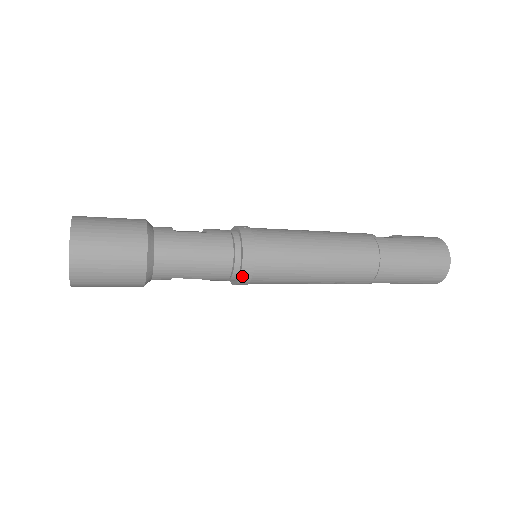
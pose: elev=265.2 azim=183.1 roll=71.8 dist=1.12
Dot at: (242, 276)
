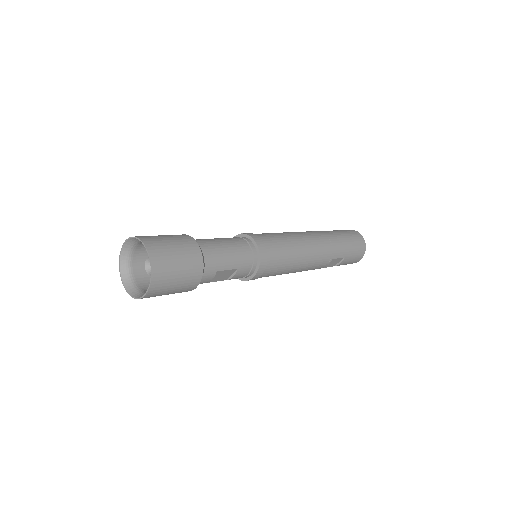
Dot at: (261, 258)
